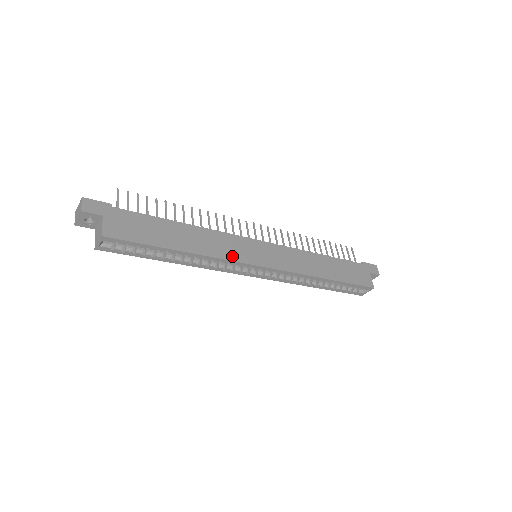
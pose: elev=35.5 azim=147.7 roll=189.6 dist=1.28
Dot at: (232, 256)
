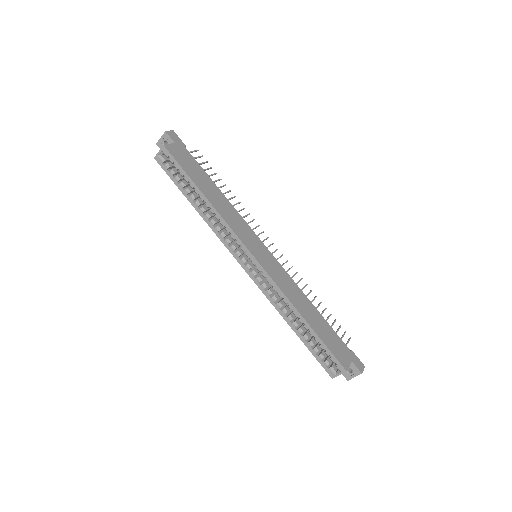
Dot at: (236, 230)
